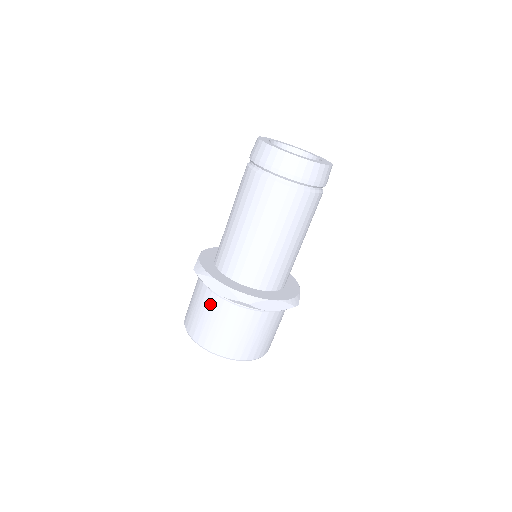
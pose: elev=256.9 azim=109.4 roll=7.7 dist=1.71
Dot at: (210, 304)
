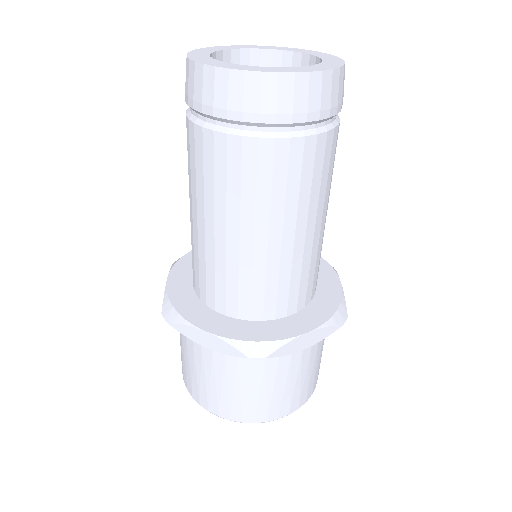
Dot at: (206, 360)
